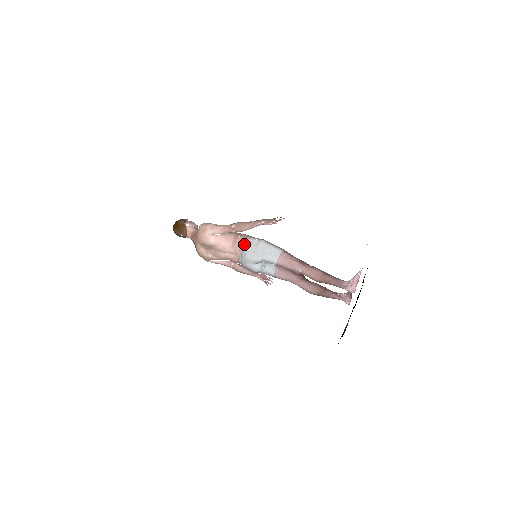
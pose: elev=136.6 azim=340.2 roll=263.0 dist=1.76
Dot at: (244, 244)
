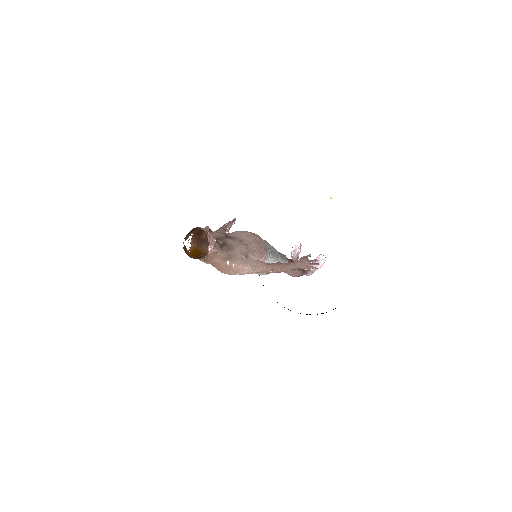
Dot at: occluded
